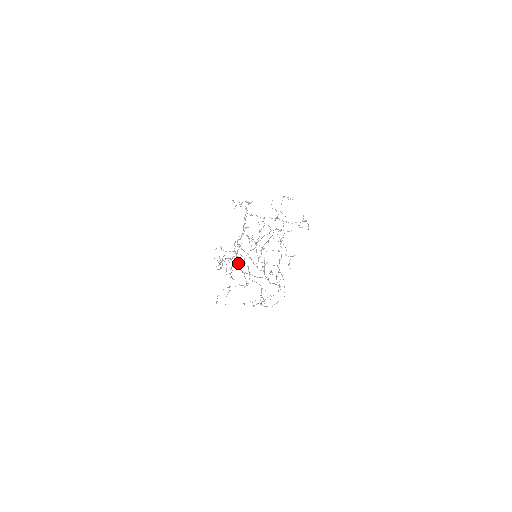
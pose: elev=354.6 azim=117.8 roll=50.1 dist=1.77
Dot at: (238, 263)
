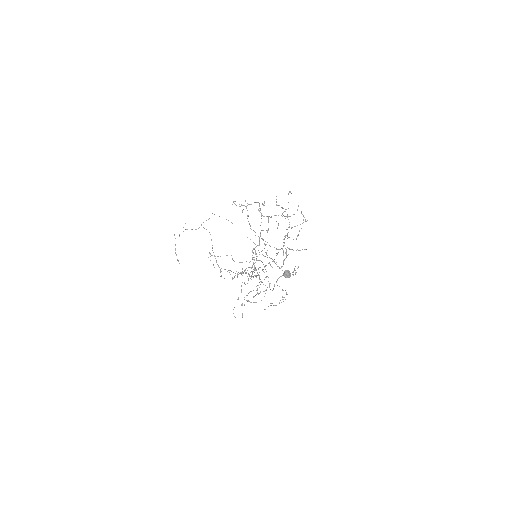
Dot at: (286, 274)
